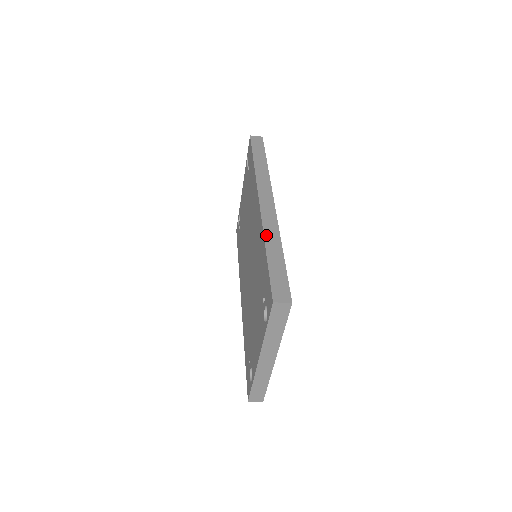
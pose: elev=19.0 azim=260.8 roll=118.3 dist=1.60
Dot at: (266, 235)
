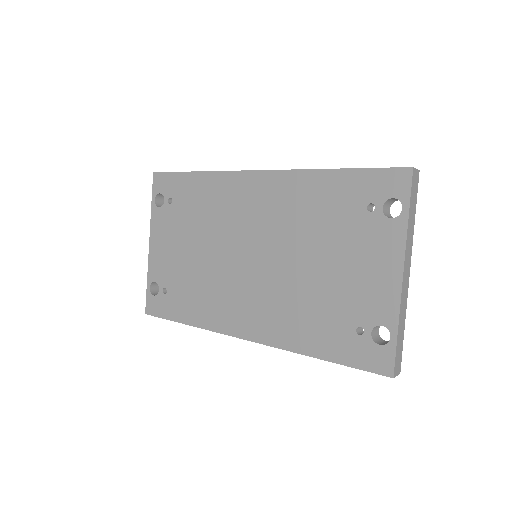
Dot at: (312, 169)
